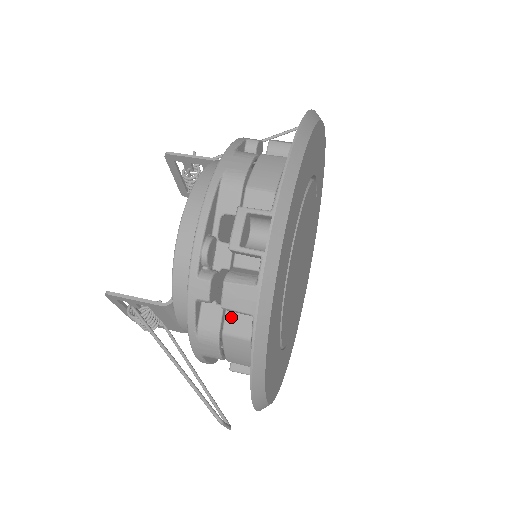
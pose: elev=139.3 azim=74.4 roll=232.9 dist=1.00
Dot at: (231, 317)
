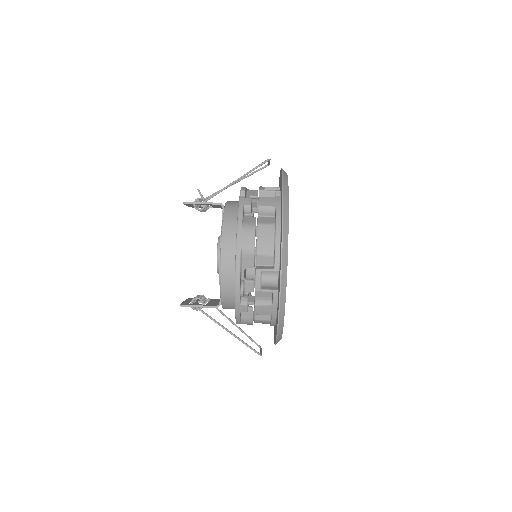
Dot at: occluded
